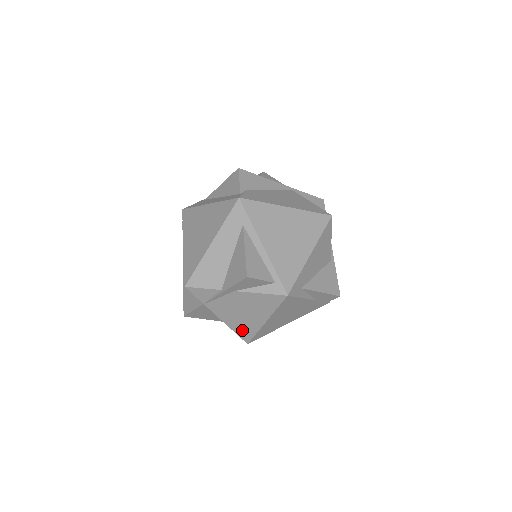
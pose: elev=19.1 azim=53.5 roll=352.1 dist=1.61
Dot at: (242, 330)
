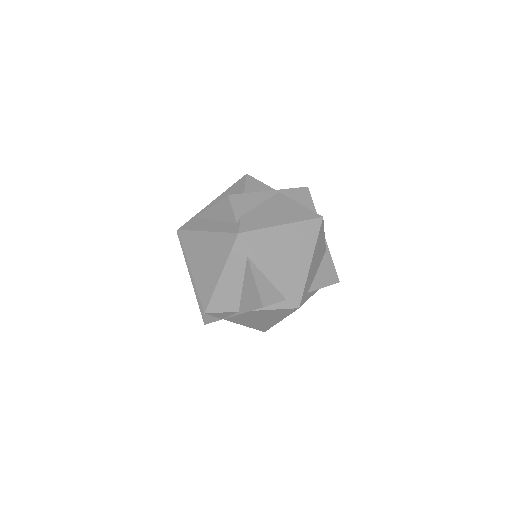
Dot at: (259, 327)
